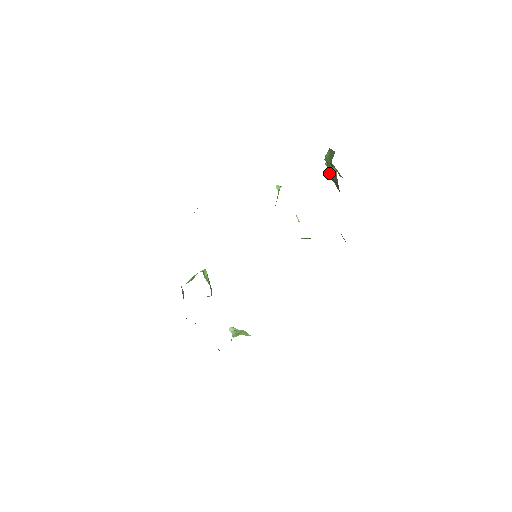
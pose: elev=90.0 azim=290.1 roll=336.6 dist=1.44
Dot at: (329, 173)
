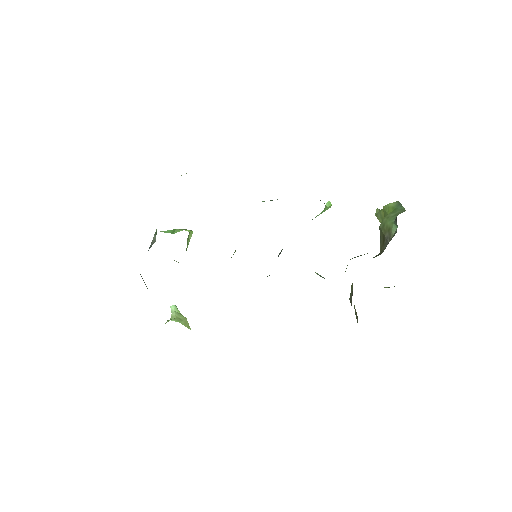
Dot at: (384, 225)
